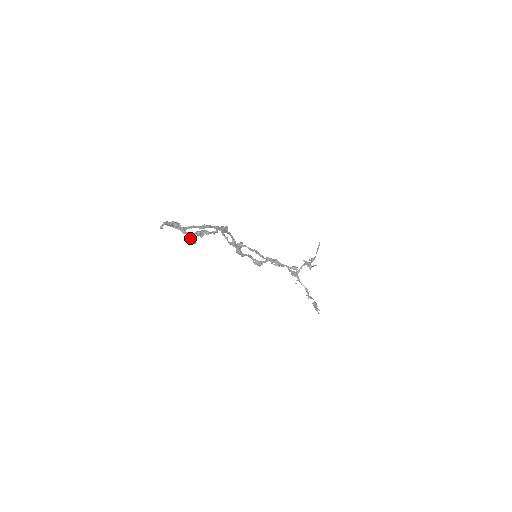
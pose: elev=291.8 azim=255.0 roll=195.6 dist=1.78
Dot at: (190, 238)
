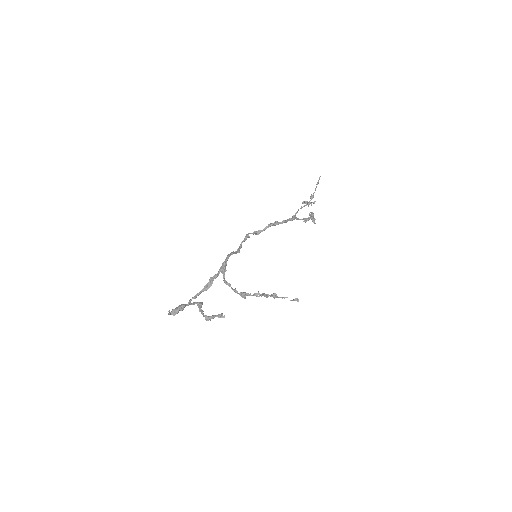
Dot at: (197, 305)
